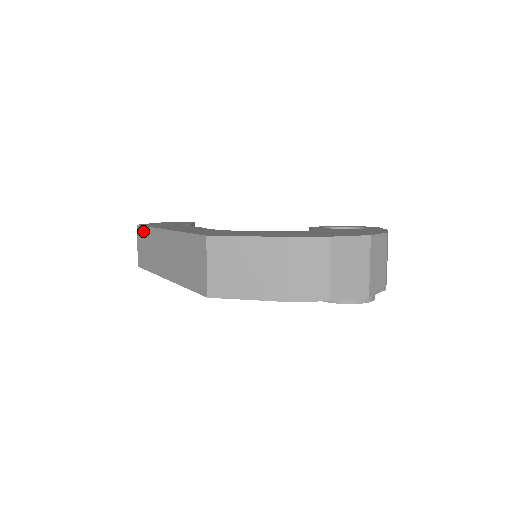
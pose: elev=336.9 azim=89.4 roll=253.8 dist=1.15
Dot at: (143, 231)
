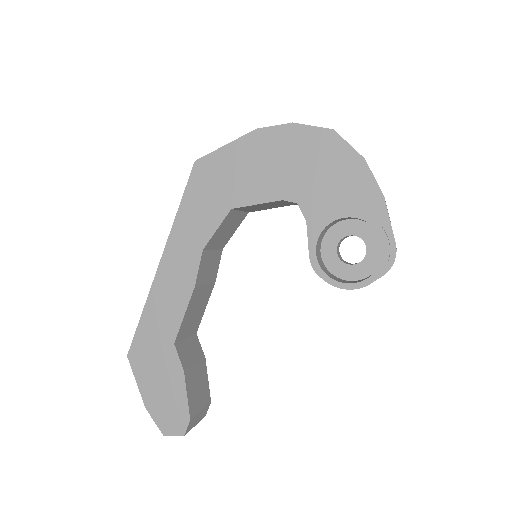
Dot at: occluded
